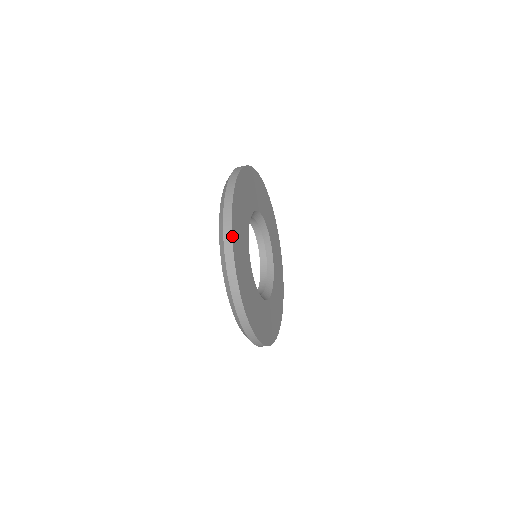
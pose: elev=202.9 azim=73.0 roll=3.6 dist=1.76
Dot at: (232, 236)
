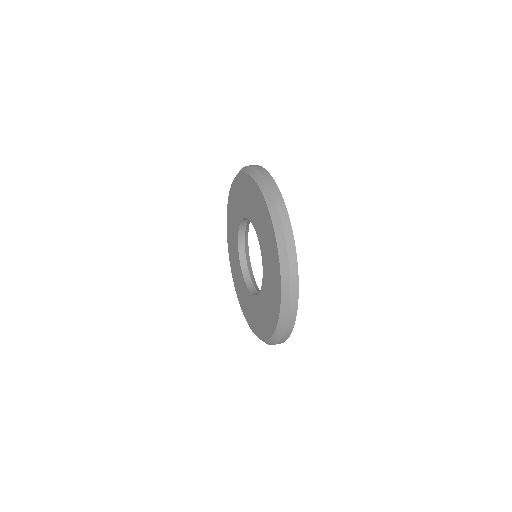
Dot at: occluded
